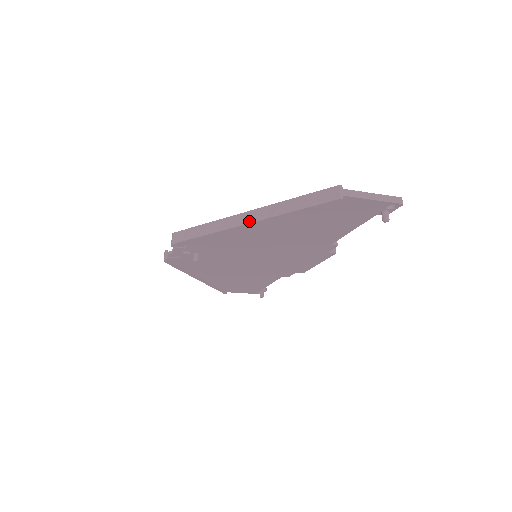
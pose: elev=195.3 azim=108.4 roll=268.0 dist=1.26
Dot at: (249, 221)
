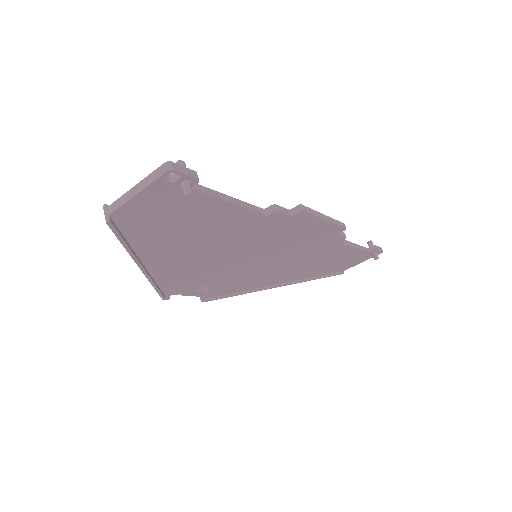
Dot at: (139, 266)
